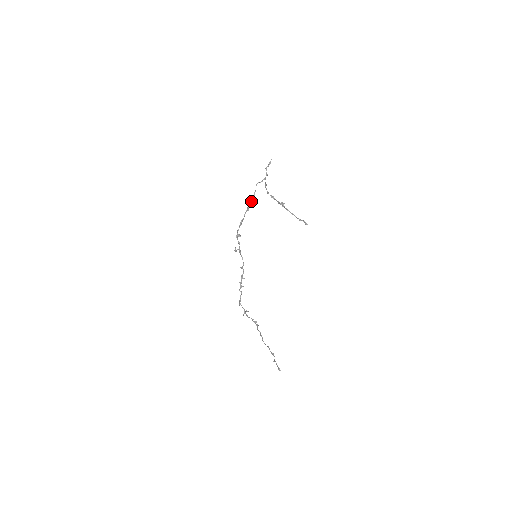
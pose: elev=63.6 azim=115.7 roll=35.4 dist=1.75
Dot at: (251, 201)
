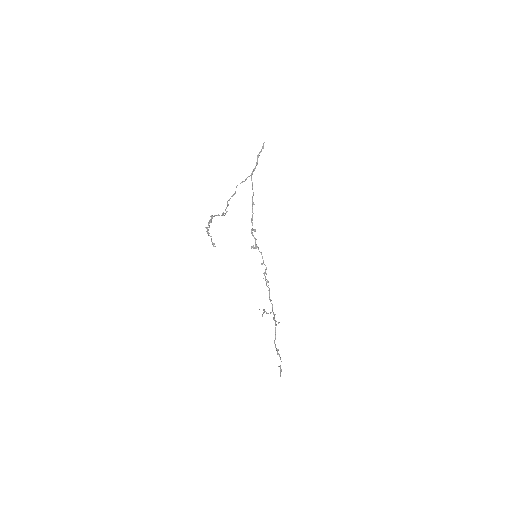
Dot at: (253, 194)
